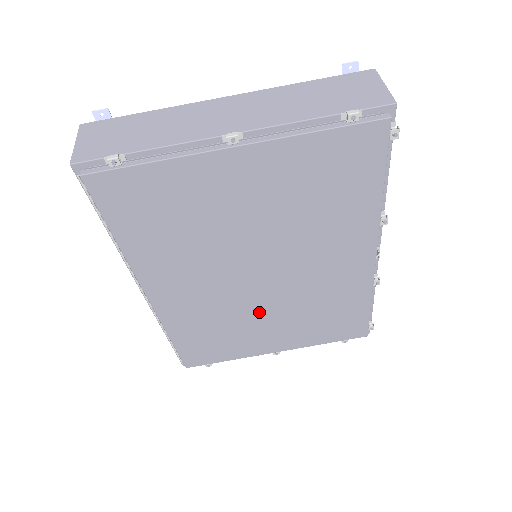
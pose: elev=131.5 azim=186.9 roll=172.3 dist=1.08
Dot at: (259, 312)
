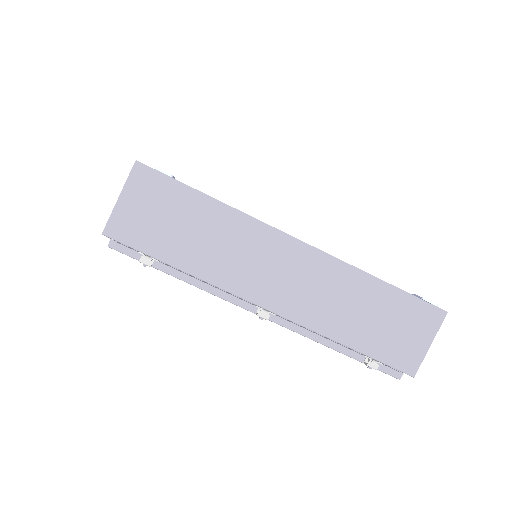
Dot at: occluded
